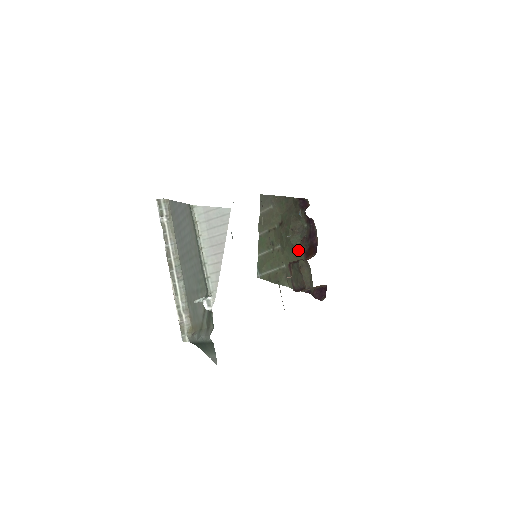
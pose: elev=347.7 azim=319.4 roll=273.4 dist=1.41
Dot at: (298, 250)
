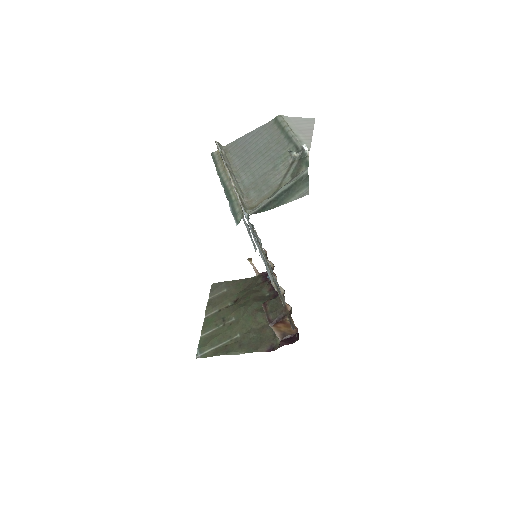
Dot at: (260, 312)
